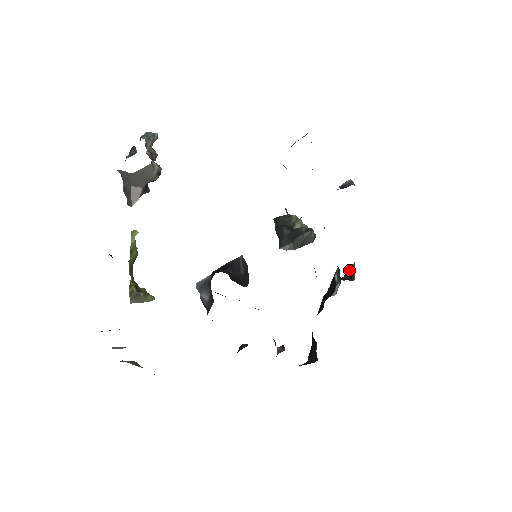
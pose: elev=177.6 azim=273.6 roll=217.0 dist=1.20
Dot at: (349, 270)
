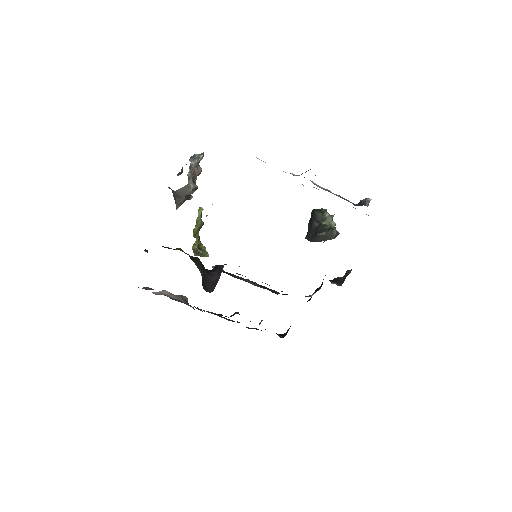
Dot at: (346, 274)
